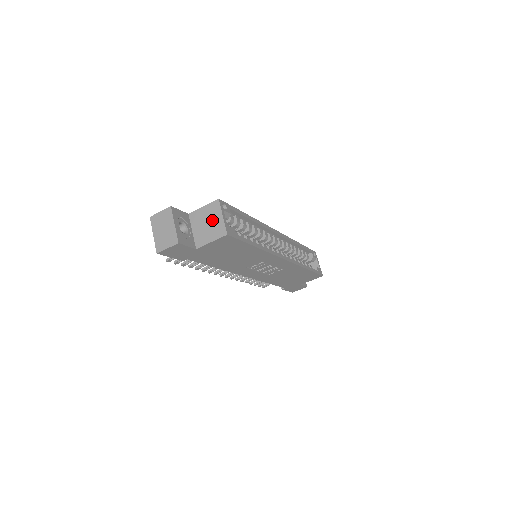
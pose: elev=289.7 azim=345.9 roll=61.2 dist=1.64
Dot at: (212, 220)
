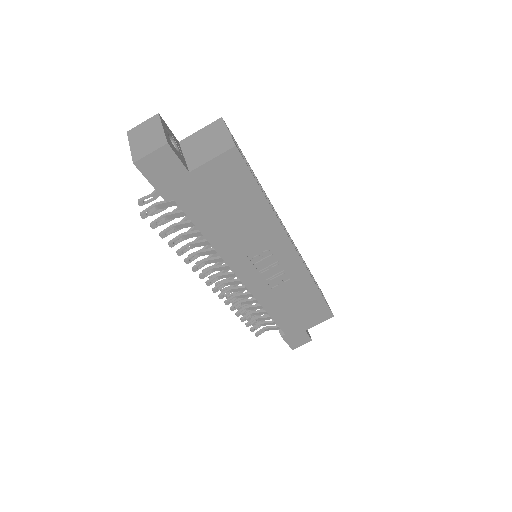
Dot at: (213, 138)
